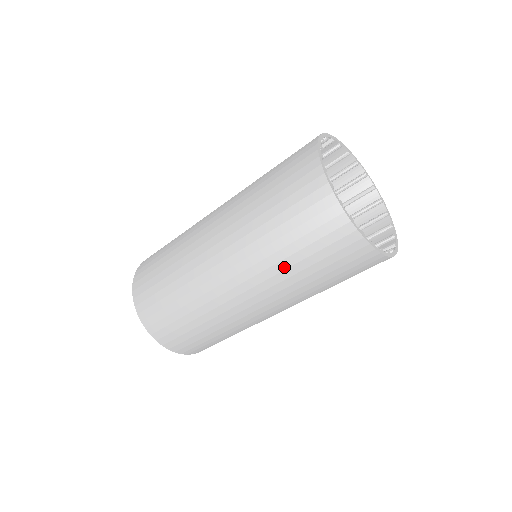
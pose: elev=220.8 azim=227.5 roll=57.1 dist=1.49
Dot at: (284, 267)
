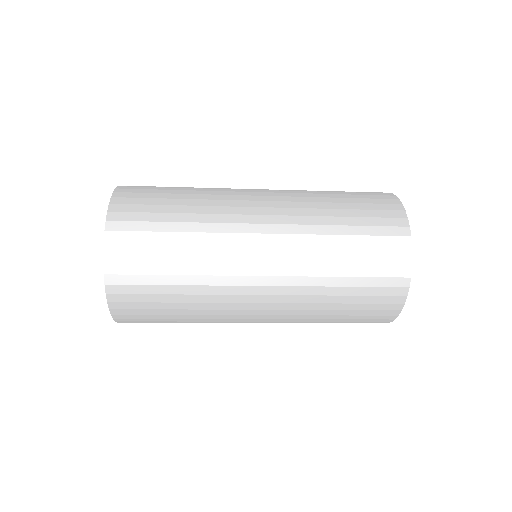
Dot at: (314, 322)
